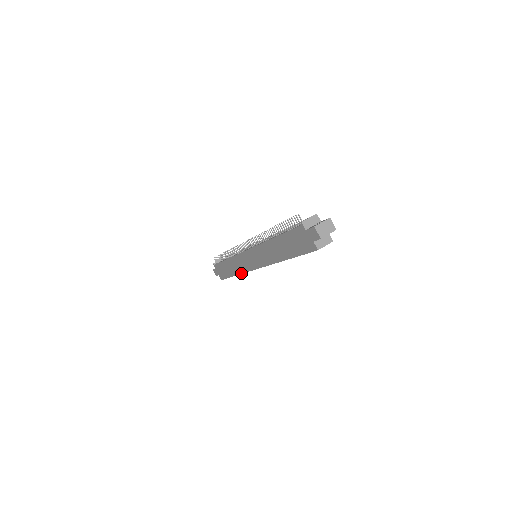
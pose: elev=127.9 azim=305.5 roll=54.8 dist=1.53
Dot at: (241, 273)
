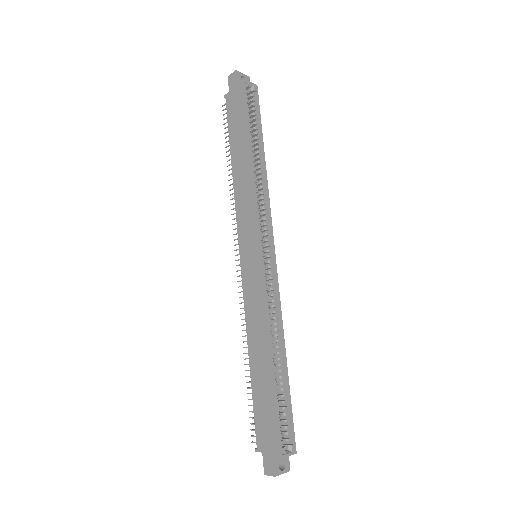
Dot at: (266, 321)
